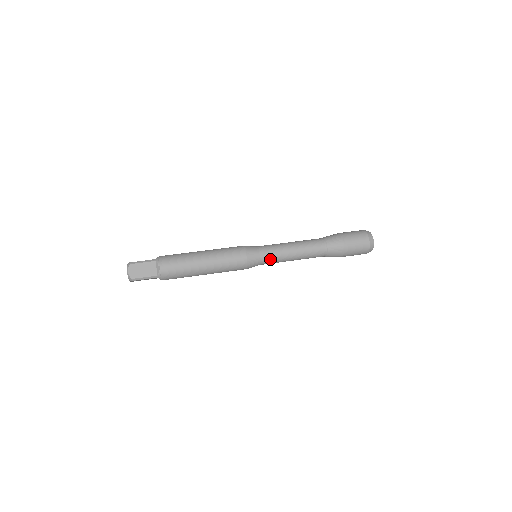
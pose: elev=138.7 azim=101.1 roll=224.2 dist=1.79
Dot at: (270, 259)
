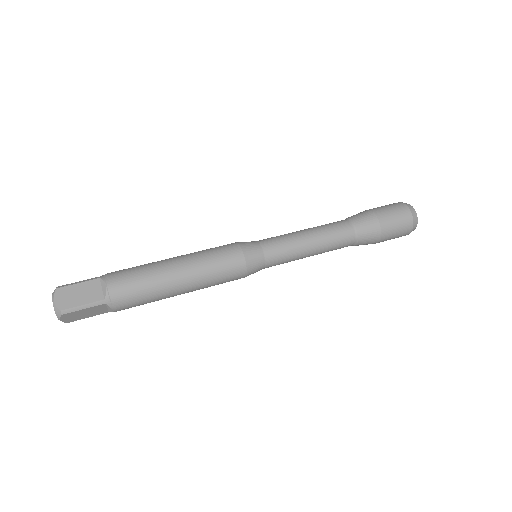
Dot at: (278, 253)
